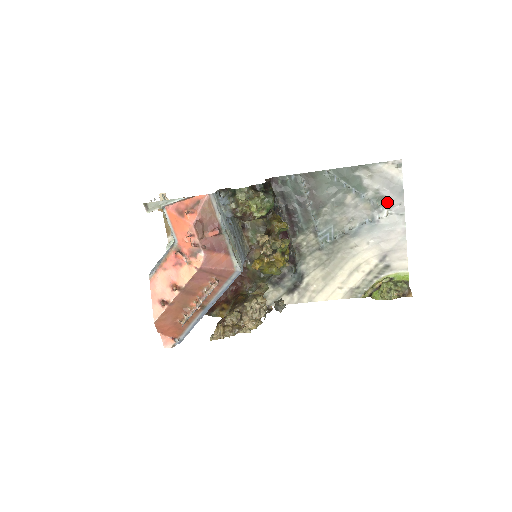
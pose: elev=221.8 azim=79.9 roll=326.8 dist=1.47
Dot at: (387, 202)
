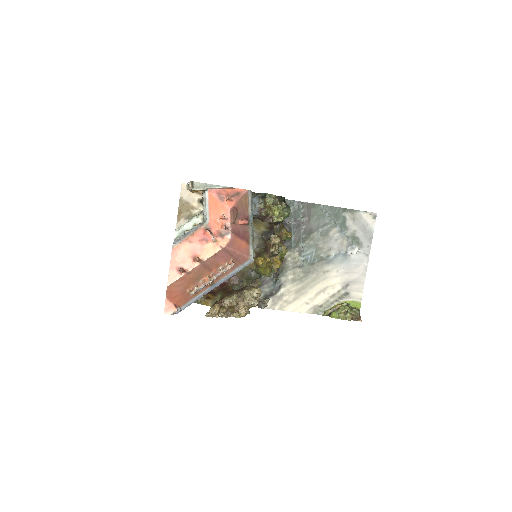
Dot at: (359, 242)
